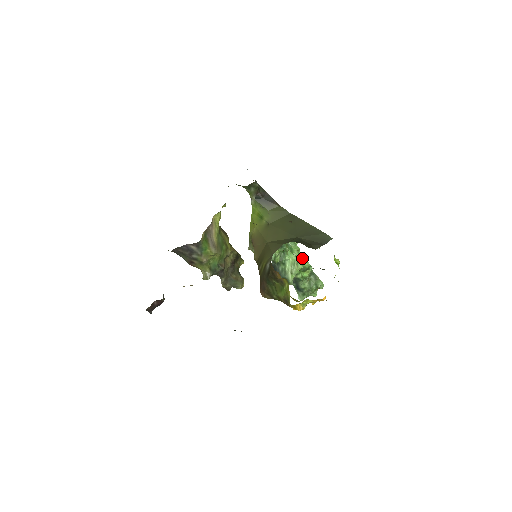
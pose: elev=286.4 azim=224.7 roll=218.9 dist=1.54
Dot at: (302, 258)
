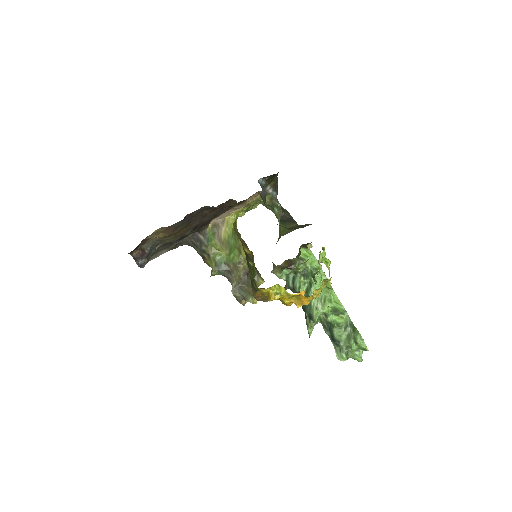
Dot at: (336, 300)
